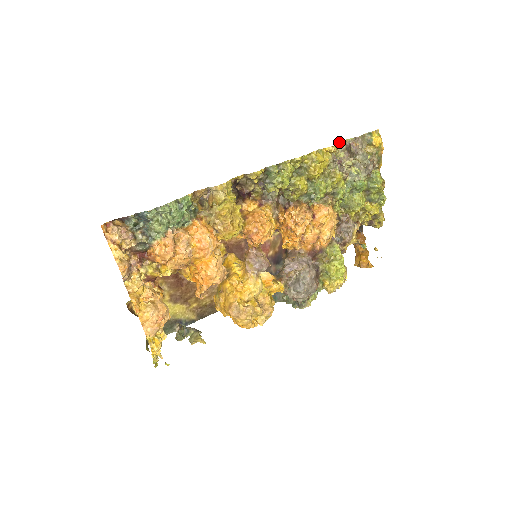
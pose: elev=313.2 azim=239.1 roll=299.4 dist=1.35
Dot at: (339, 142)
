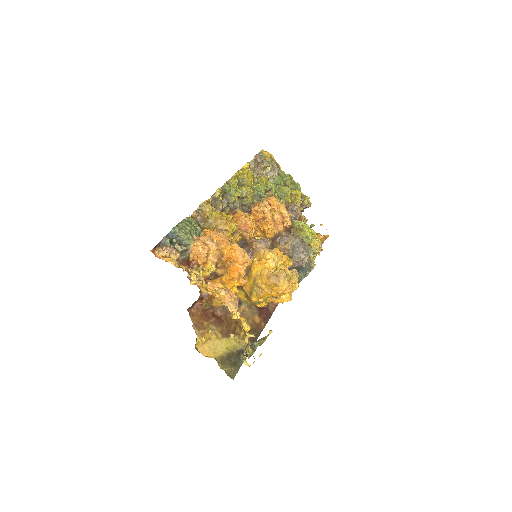
Dot at: occluded
